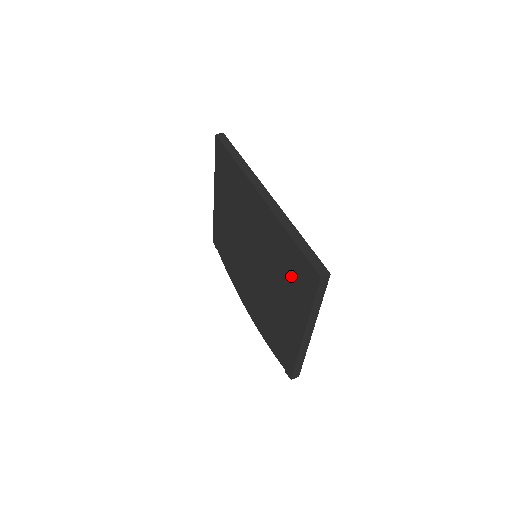
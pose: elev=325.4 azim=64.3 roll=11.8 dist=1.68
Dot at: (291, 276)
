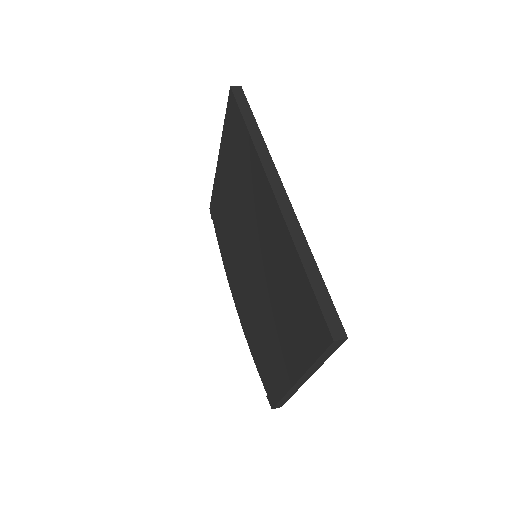
Dot at: (294, 311)
